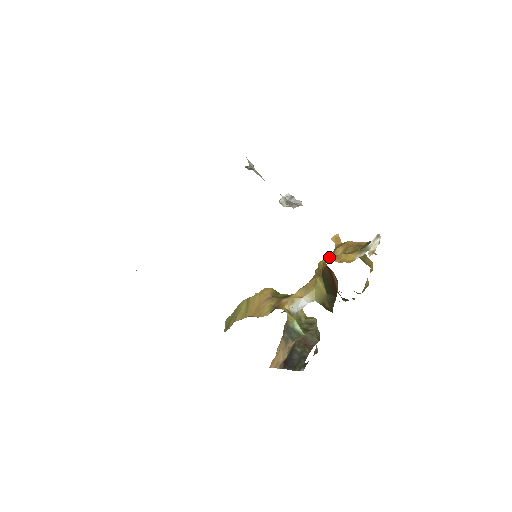
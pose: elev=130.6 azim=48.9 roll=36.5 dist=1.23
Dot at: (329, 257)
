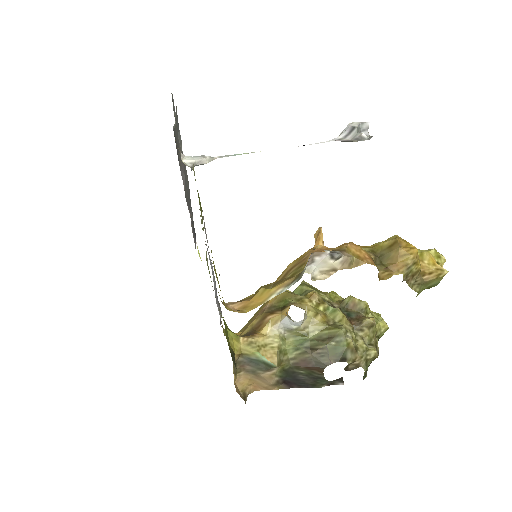
Dot at: (260, 287)
